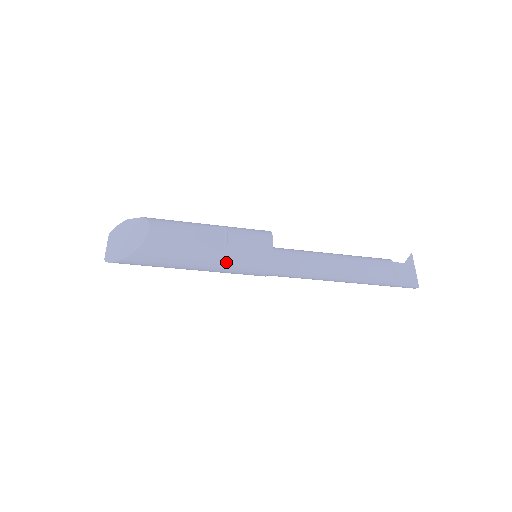
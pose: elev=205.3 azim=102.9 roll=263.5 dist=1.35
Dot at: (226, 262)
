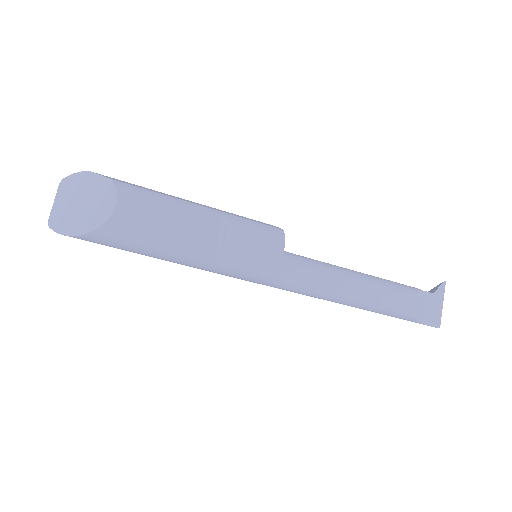
Dot at: (215, 266)
